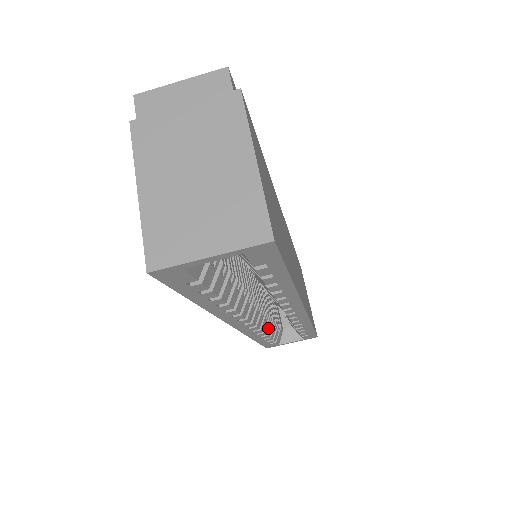
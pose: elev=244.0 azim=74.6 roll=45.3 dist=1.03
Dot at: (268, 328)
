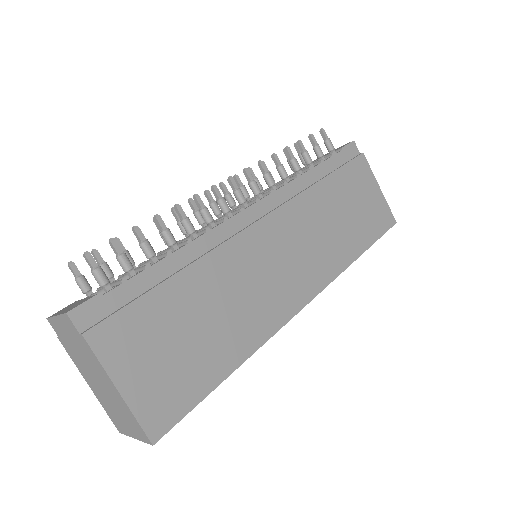
Dot at: occluded
